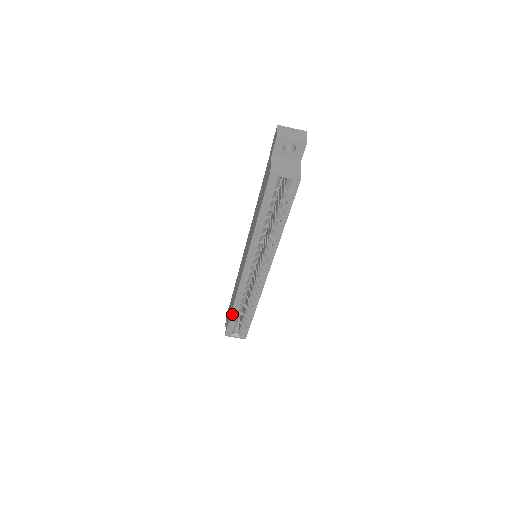
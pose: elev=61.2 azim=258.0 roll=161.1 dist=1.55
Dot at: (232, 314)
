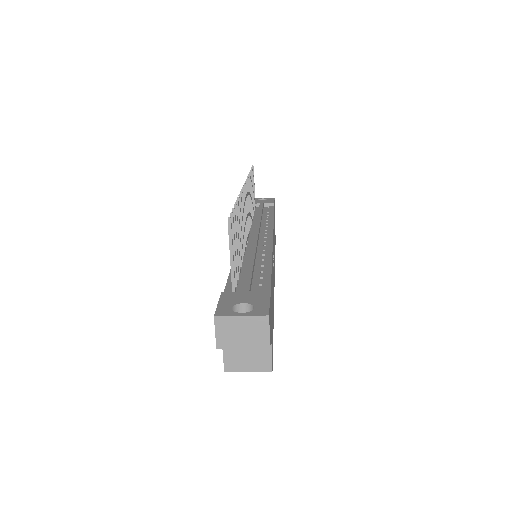
Dot at: occluded
